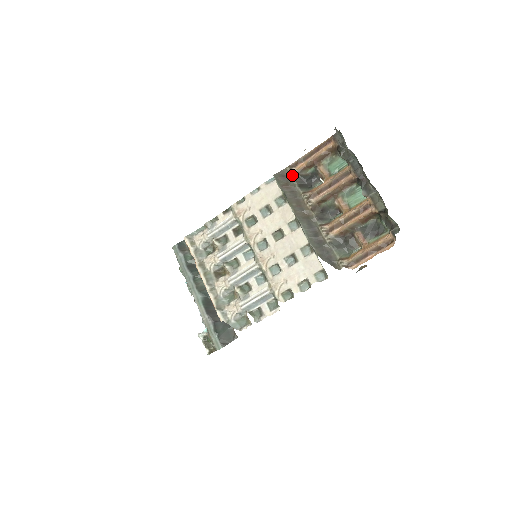
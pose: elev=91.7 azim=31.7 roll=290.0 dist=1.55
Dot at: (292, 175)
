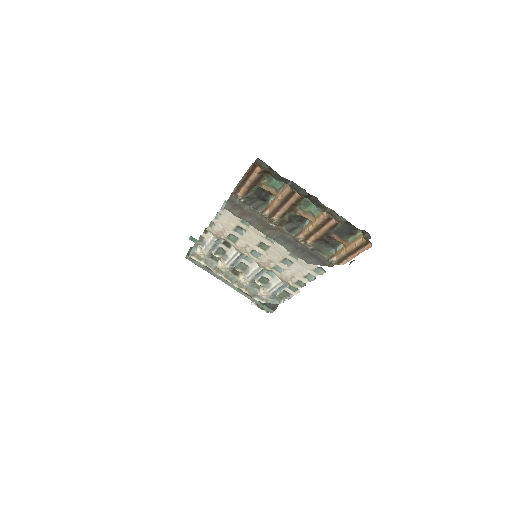
Dot at: (241, 201)
